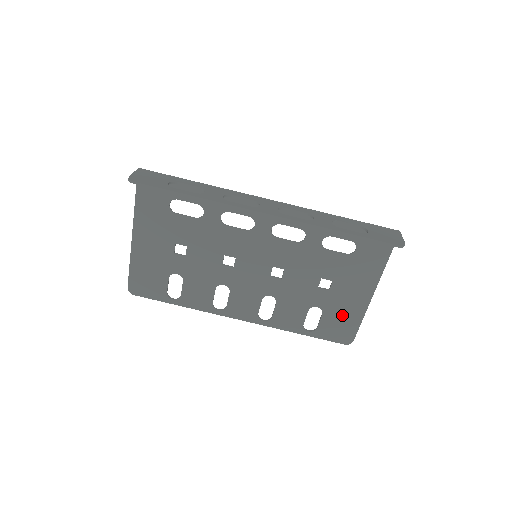
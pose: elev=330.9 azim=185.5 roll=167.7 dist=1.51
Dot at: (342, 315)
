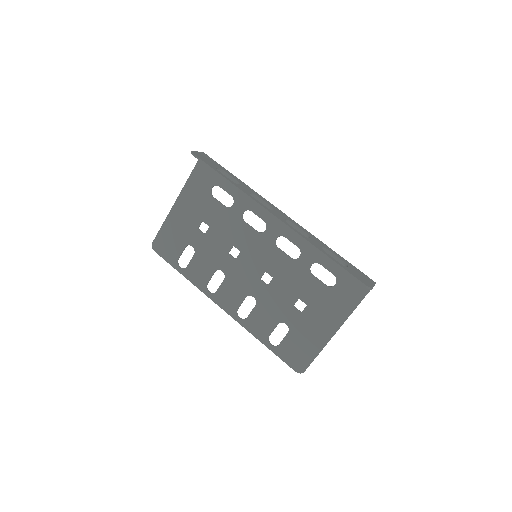
Dot at: (303, 341)
